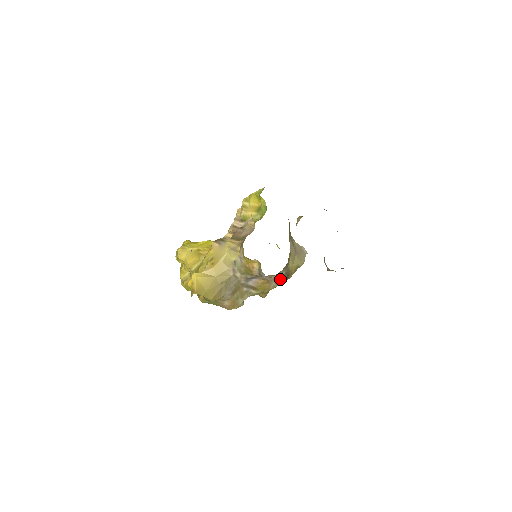
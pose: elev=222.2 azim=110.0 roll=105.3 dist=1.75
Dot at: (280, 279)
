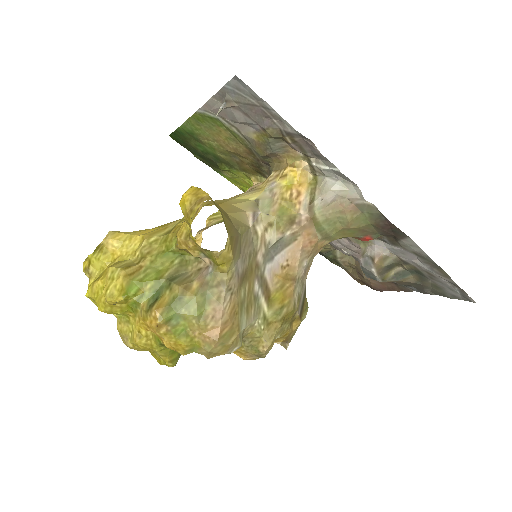
Dot at: (301, 294)
